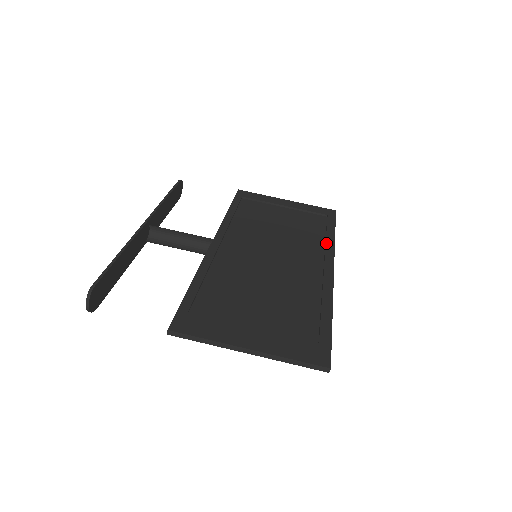
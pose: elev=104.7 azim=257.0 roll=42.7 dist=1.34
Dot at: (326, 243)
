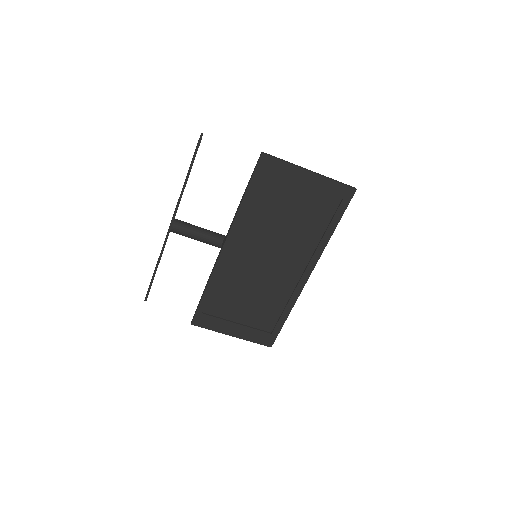
Dot at: (319, 245)
